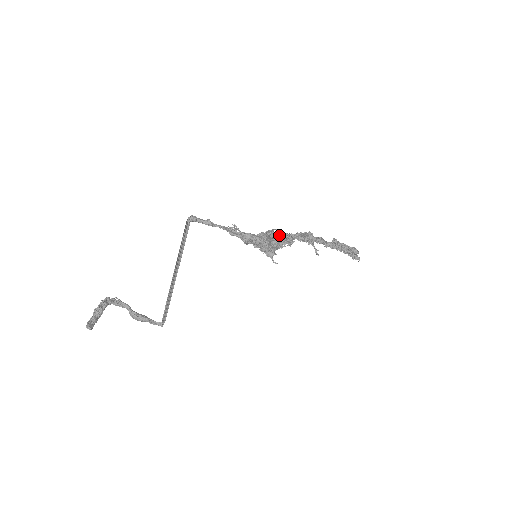
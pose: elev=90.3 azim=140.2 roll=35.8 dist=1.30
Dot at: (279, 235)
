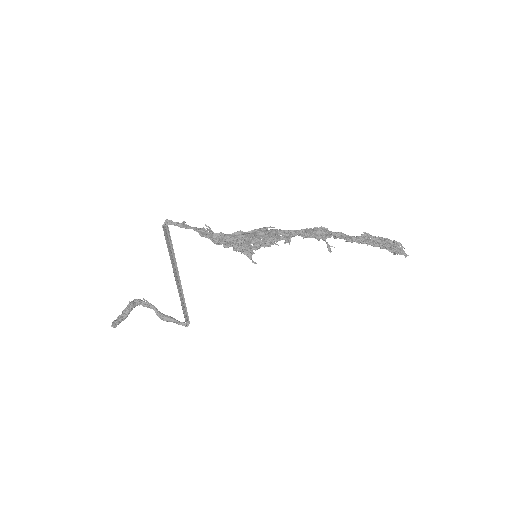
Dot at: (261, 233)
